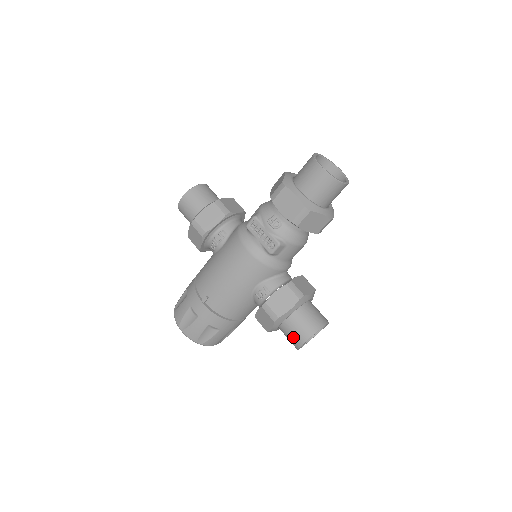
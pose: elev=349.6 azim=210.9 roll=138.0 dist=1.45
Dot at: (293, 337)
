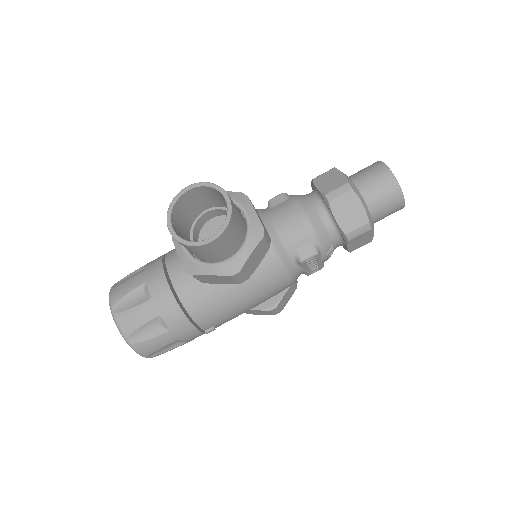
Dot at: occluded
